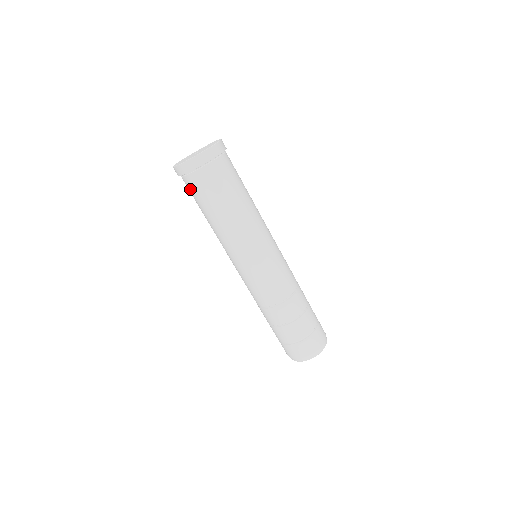
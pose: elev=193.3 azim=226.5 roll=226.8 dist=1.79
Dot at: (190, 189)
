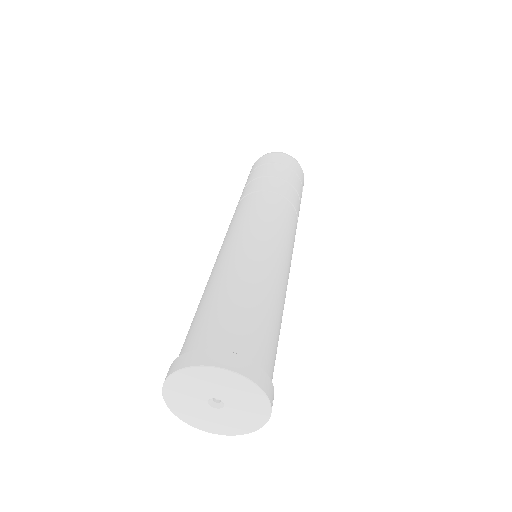
Dot at: occluded
